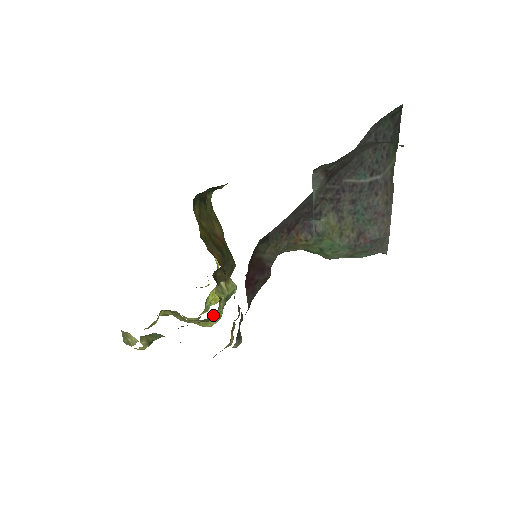
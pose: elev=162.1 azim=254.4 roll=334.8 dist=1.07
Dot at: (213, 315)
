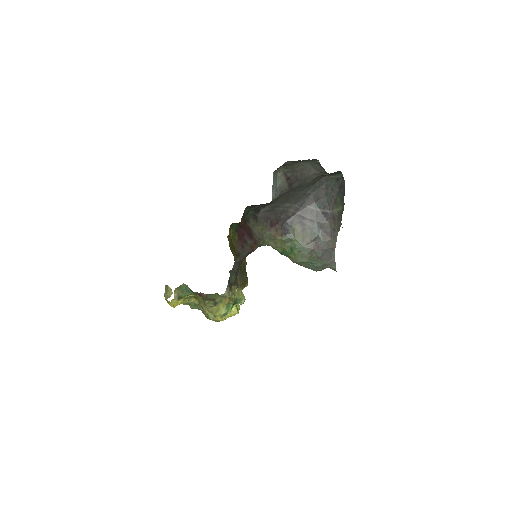
Dot at: occluded
